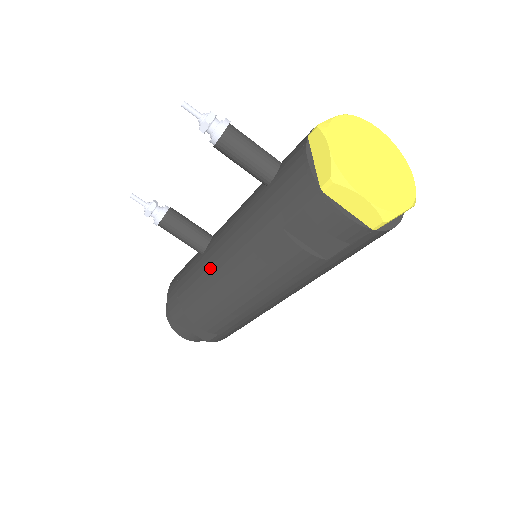
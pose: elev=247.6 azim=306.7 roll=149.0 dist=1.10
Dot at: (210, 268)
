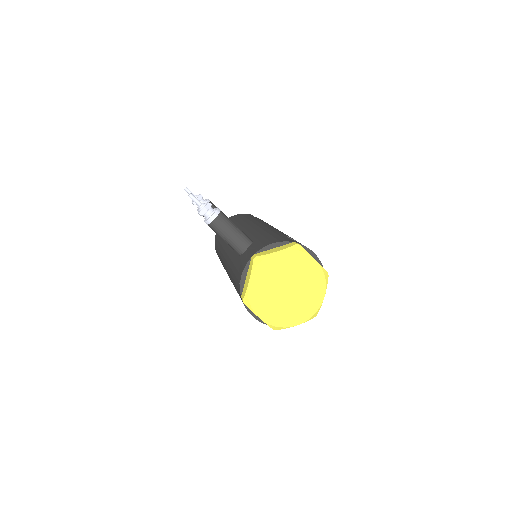
Dot at: (222, 255)
